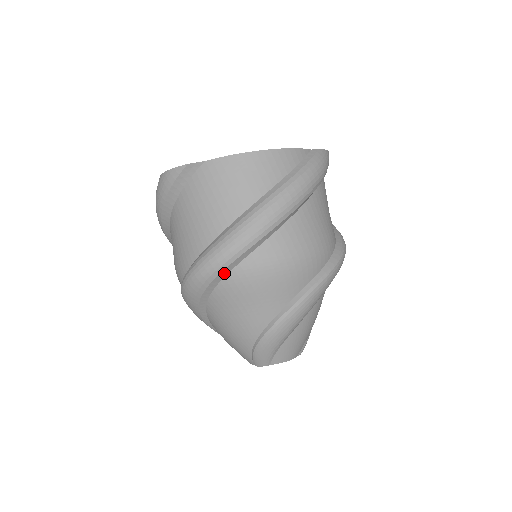
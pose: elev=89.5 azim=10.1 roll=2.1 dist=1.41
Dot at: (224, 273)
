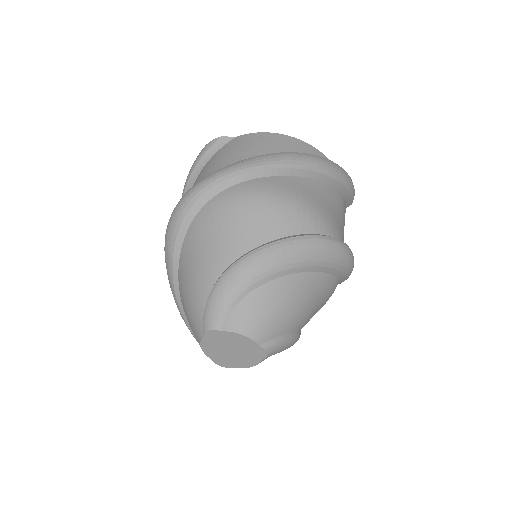
Dot at: (211, 194)
